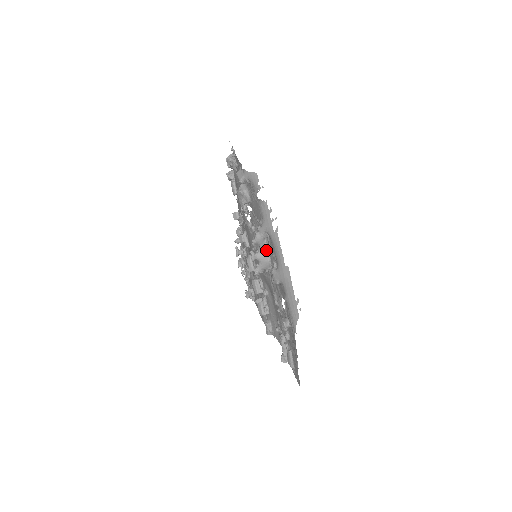
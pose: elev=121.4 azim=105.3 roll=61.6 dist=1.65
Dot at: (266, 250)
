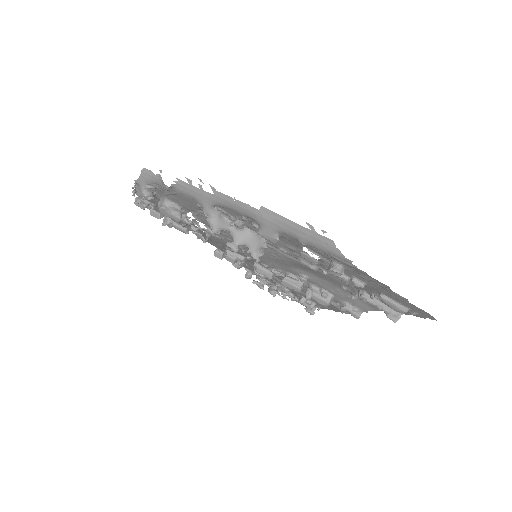
Dot at: occluded
